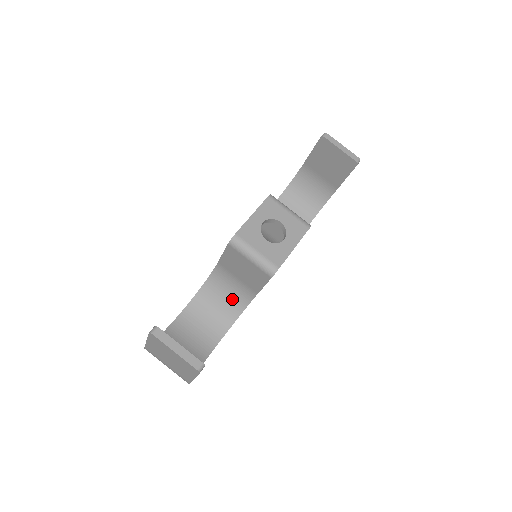
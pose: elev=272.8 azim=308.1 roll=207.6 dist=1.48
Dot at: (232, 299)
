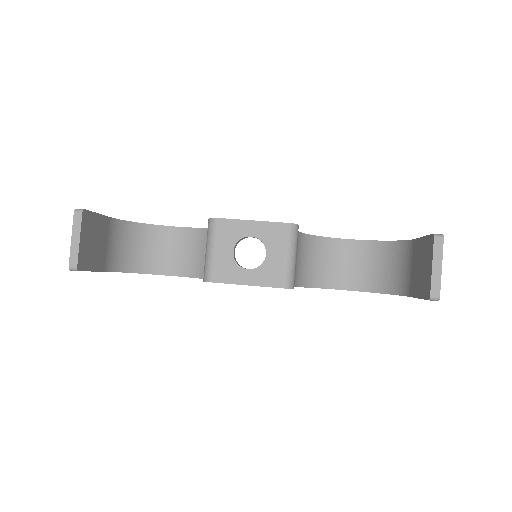
Dot at: occluded
